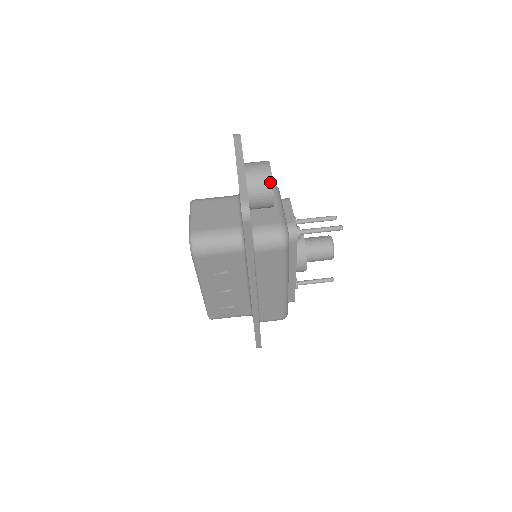
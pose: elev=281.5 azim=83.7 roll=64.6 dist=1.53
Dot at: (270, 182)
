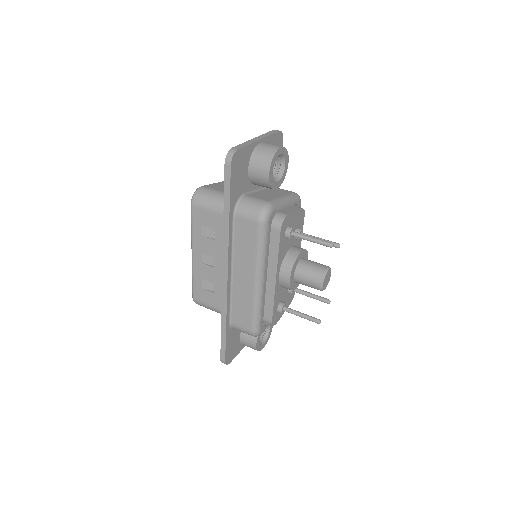
Dot at: (272, 155)
